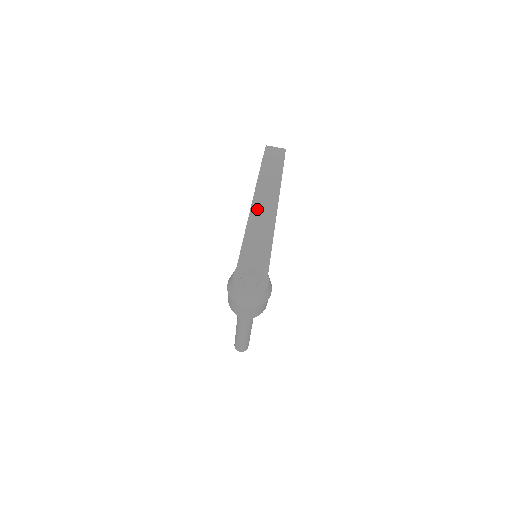
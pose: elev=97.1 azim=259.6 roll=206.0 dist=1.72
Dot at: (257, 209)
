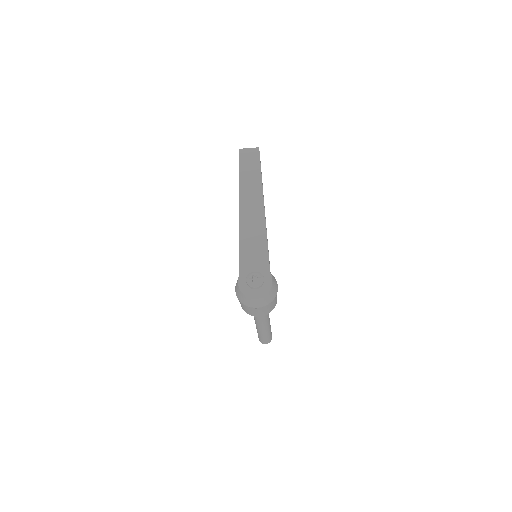
Dot at: (245, 213)
